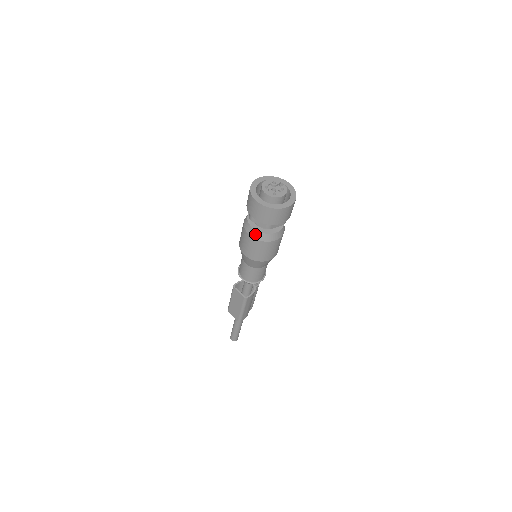
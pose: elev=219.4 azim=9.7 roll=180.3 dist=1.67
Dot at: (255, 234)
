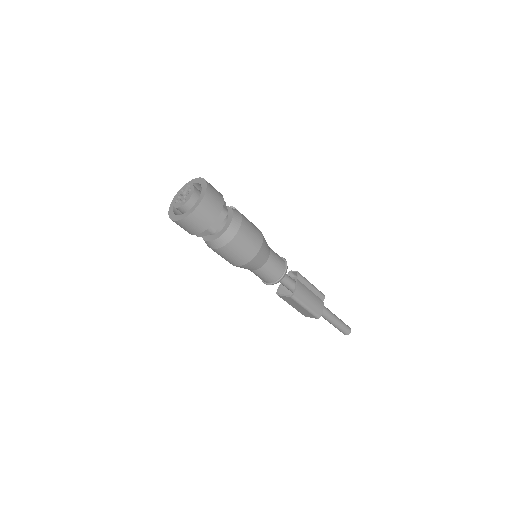
Dot at: (214, 245)
